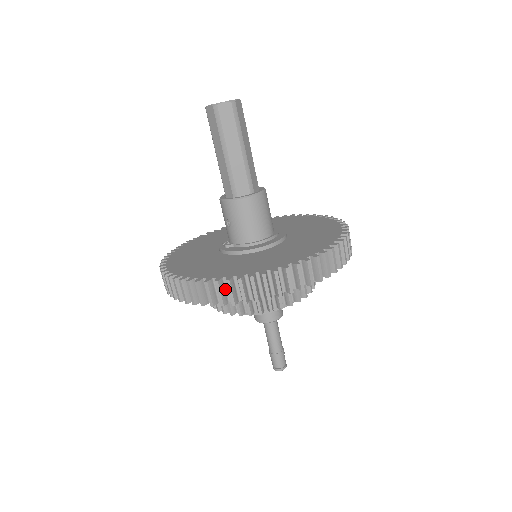
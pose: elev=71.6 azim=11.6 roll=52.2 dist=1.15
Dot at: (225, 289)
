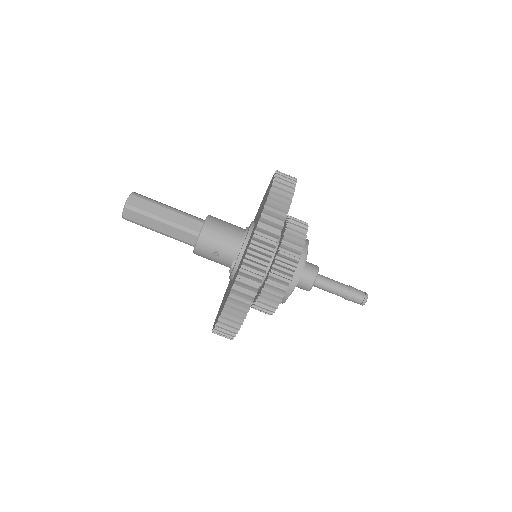
Dot at: (257, 257)
